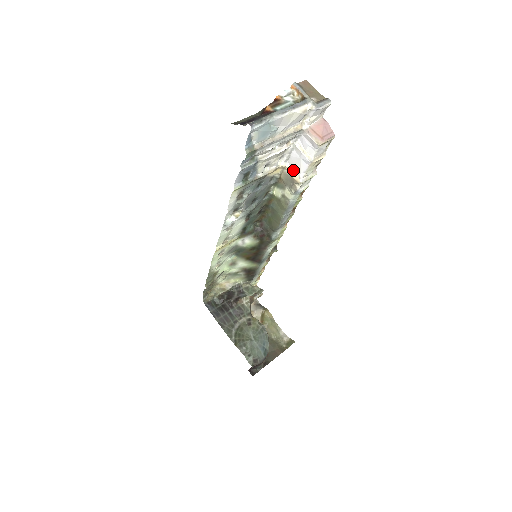
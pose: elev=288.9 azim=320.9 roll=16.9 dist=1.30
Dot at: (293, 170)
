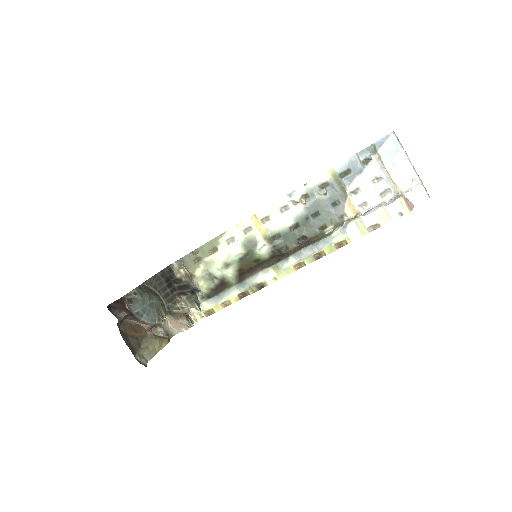
Dot at: (361, 215)
